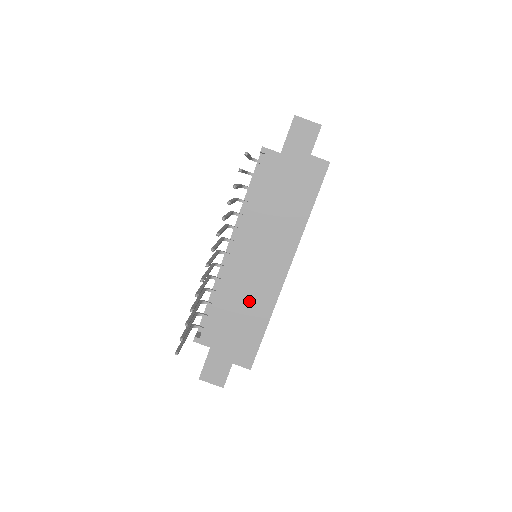
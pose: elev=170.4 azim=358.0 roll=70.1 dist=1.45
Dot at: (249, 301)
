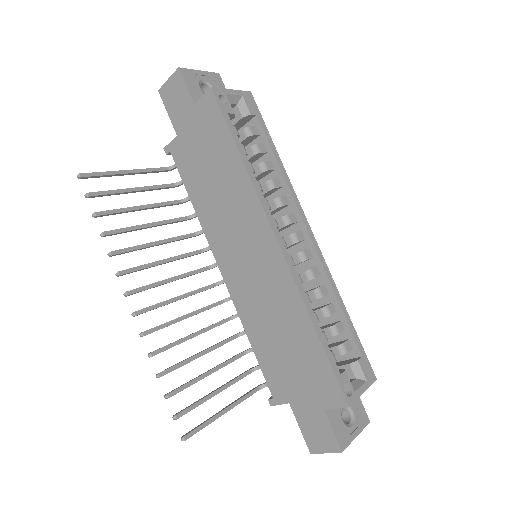
Dot at: (276, 315)
